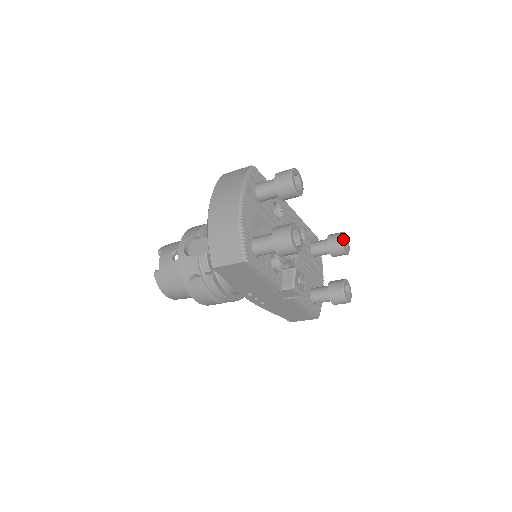
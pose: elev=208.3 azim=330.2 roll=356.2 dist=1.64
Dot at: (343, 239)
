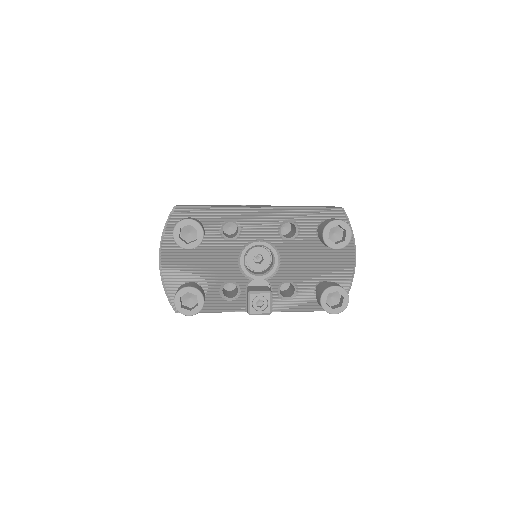
Dot at: (328, 234)
